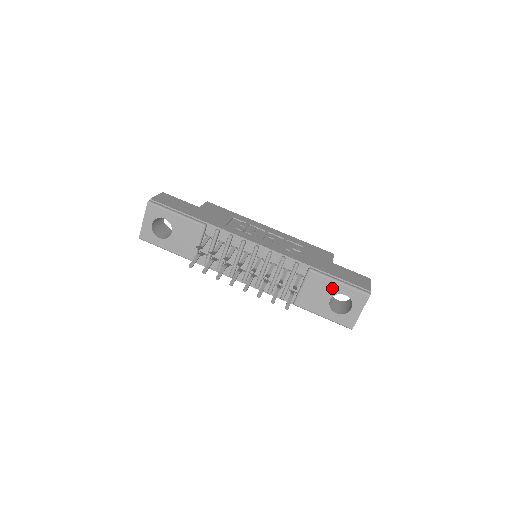
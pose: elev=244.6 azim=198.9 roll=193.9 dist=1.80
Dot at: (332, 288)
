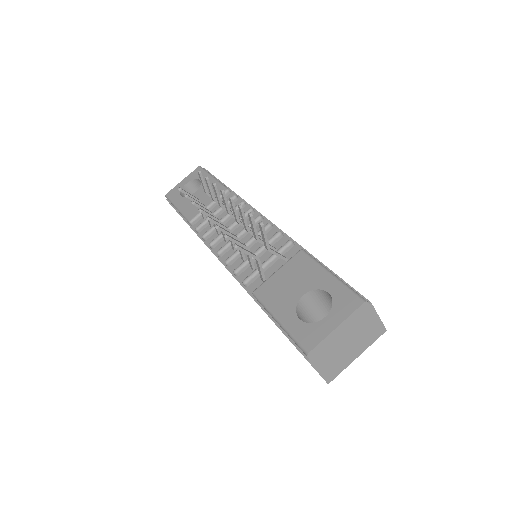
Dot at: (316, 279)
